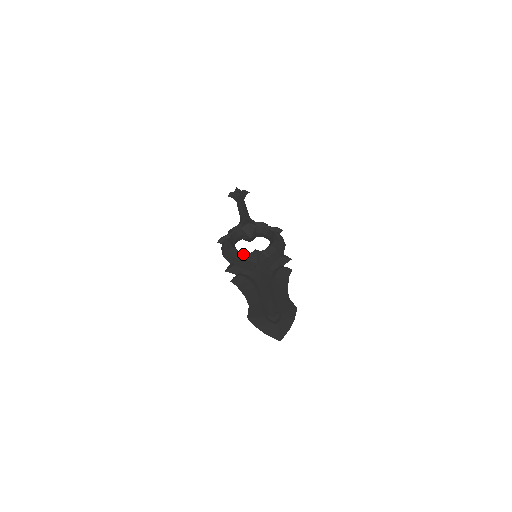
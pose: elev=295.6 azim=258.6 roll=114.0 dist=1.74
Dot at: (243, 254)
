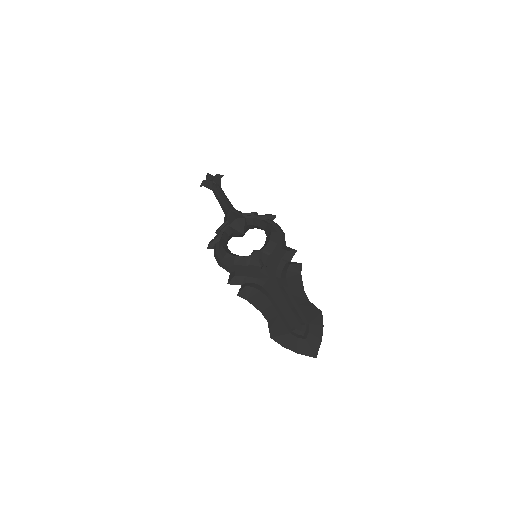
Dot at: (242, 259)
